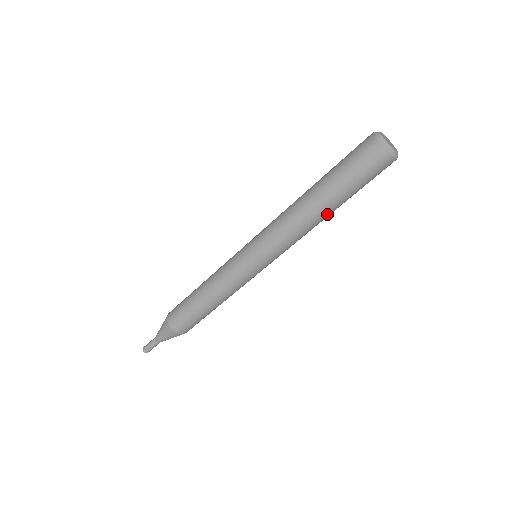
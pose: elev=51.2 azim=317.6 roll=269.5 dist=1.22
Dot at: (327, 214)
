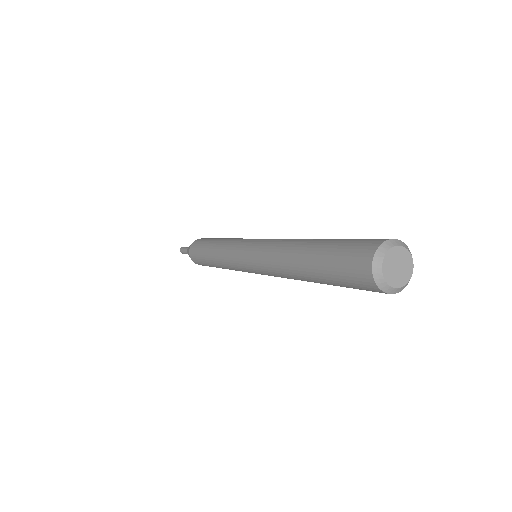
Dot at: occluded
